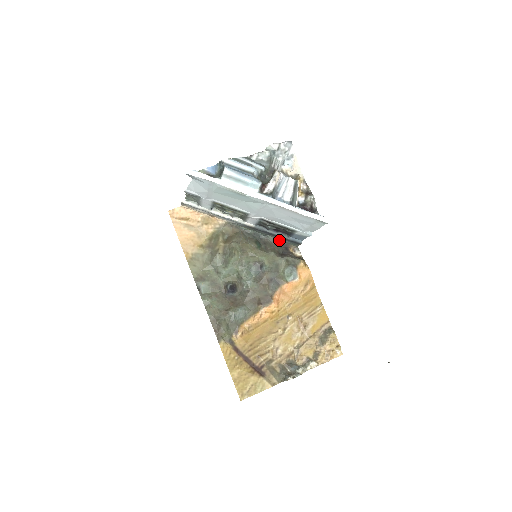
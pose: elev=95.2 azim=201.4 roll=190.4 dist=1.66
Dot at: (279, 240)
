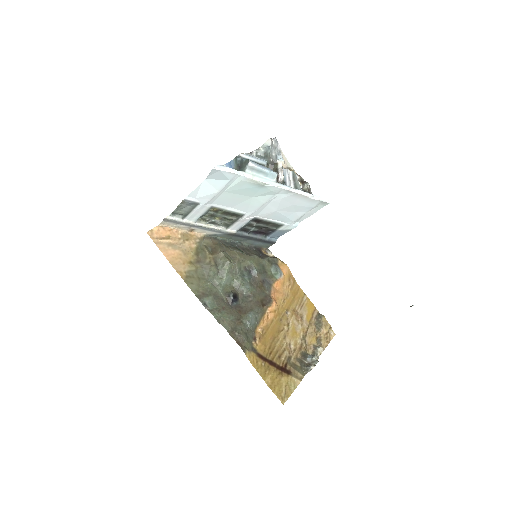
Dot at: (252, 245)
